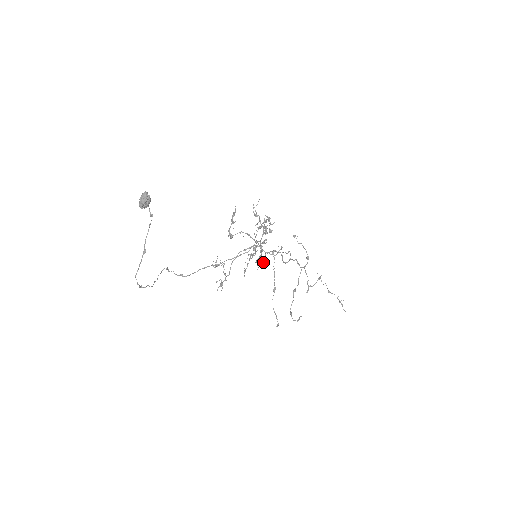
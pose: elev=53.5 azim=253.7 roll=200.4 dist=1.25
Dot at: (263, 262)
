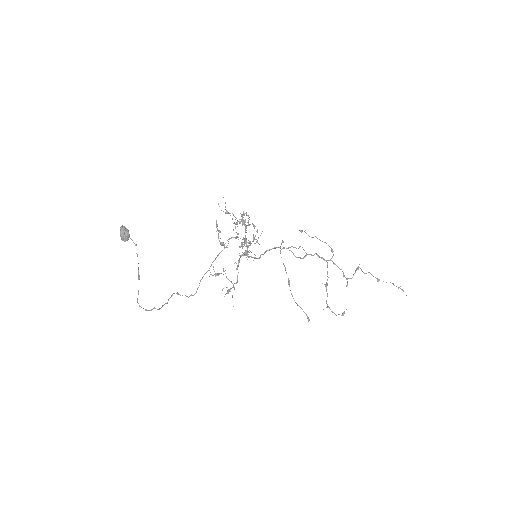
Dot at: (247, 251)
